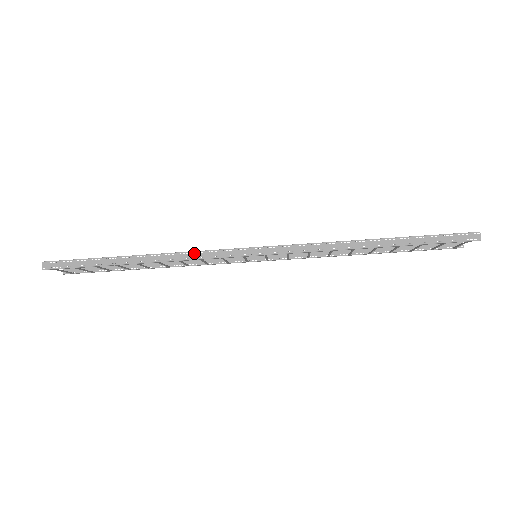
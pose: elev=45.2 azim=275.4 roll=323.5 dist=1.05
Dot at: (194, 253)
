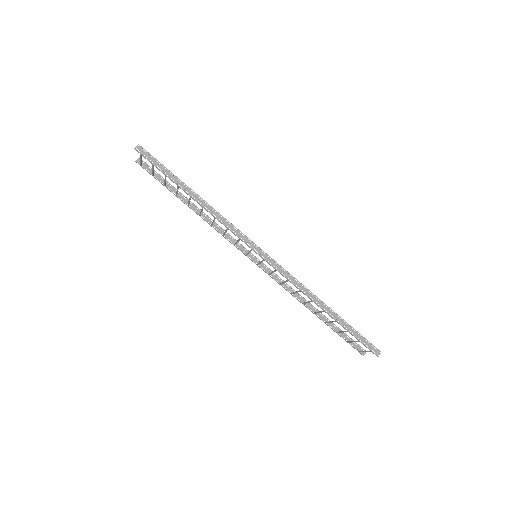
Dot at: (228, 222)
